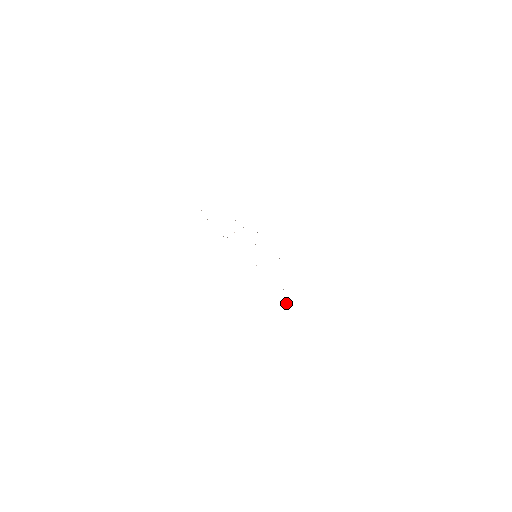
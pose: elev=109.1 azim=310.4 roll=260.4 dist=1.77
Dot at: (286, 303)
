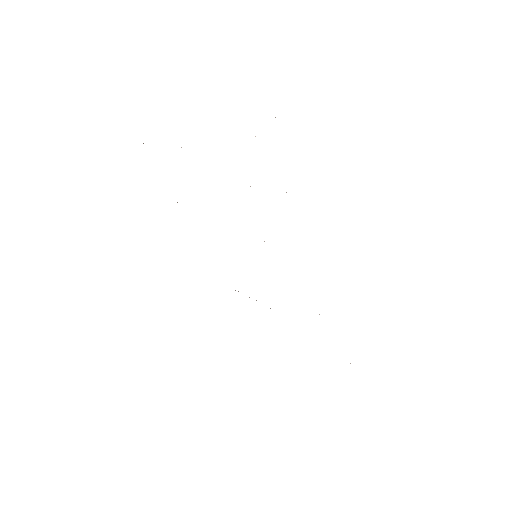
Dot at: occluded
